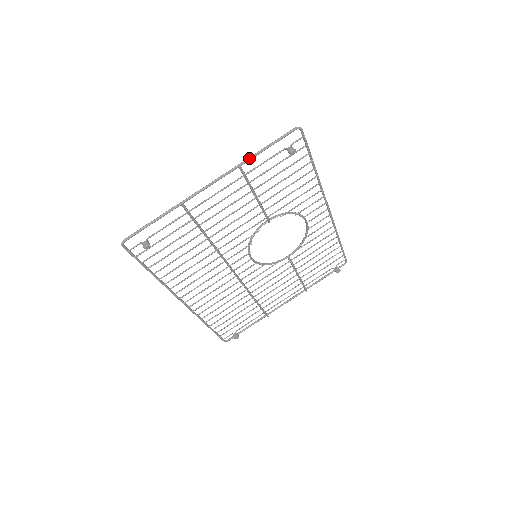
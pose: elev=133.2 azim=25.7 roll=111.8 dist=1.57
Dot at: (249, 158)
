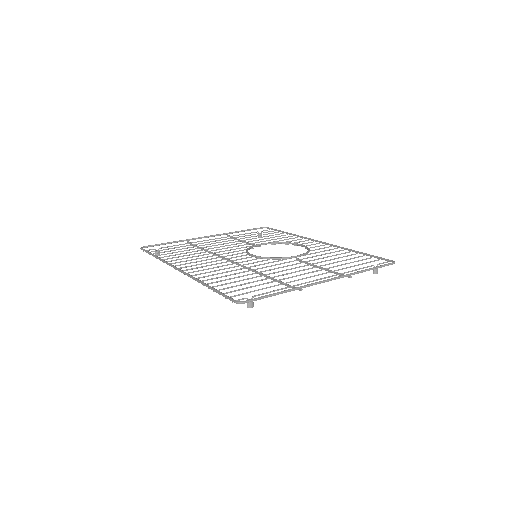
Dot at: occluded
